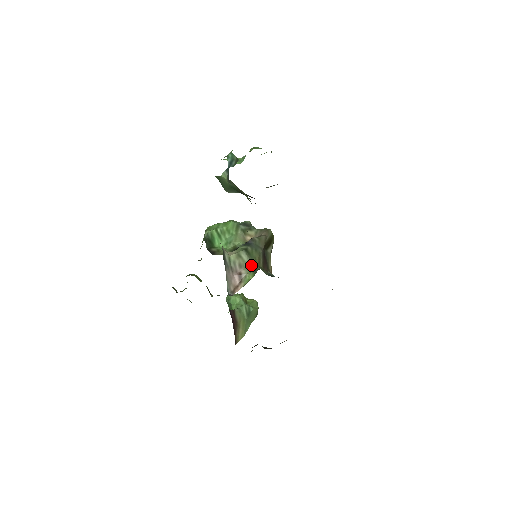
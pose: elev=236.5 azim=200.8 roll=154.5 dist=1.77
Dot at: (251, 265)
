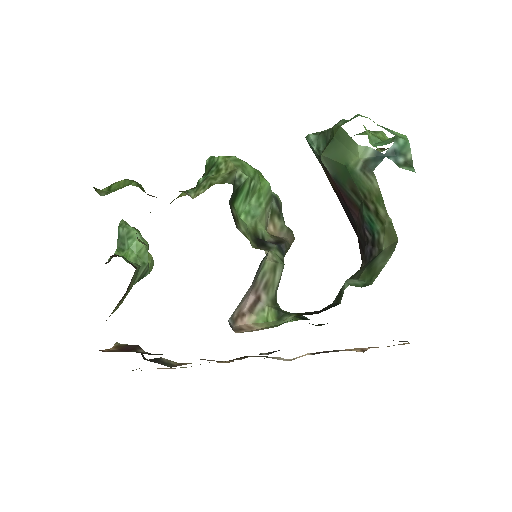
Dot at: (275, 293)
